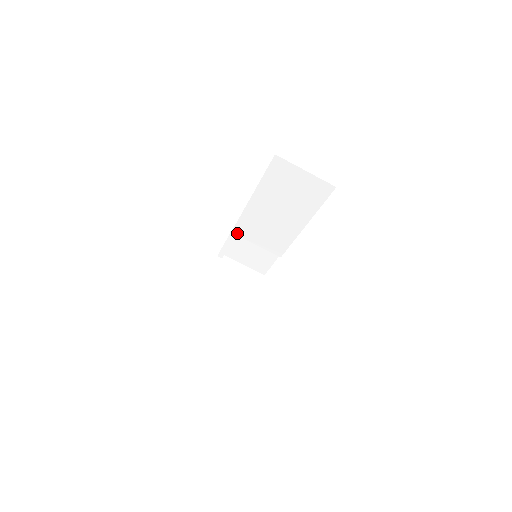
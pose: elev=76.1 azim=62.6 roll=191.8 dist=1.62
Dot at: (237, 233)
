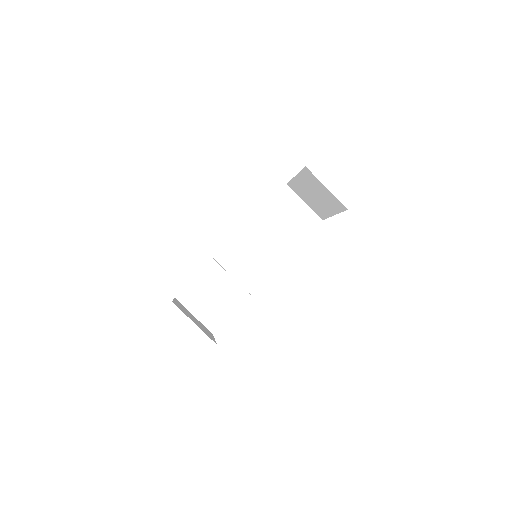
Dot at: (219, 260)
